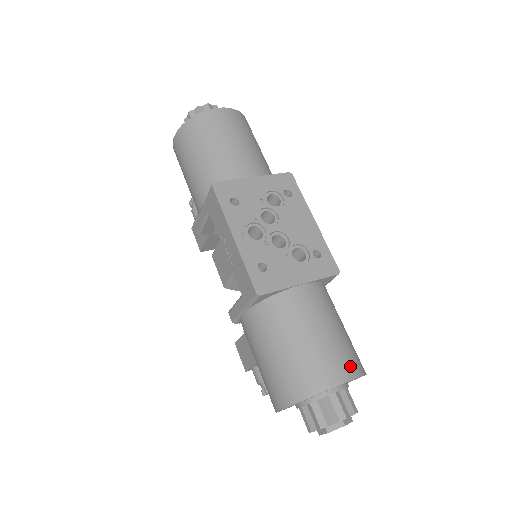
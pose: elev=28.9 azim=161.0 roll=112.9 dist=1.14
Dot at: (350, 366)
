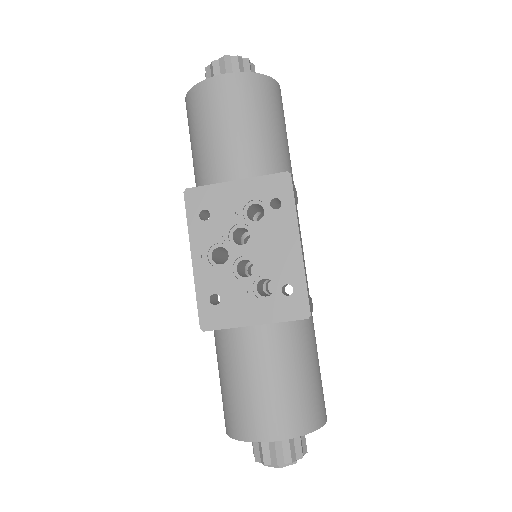
Dot at: (284, 425)
